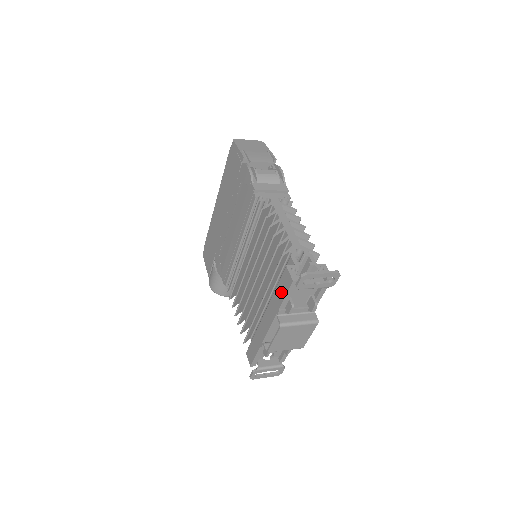
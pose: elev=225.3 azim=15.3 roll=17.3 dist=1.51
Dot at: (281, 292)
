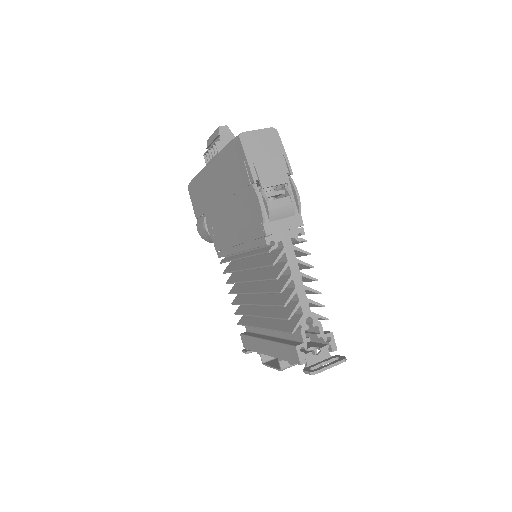
Dot at: (286, 354)
